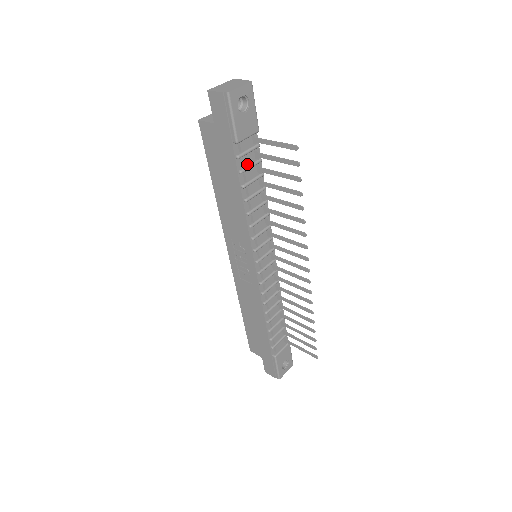
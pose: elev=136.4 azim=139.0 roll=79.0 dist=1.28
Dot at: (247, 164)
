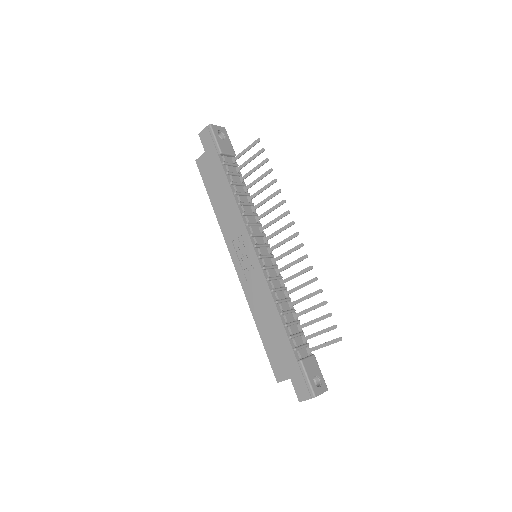
Dot at: (232, 173)
